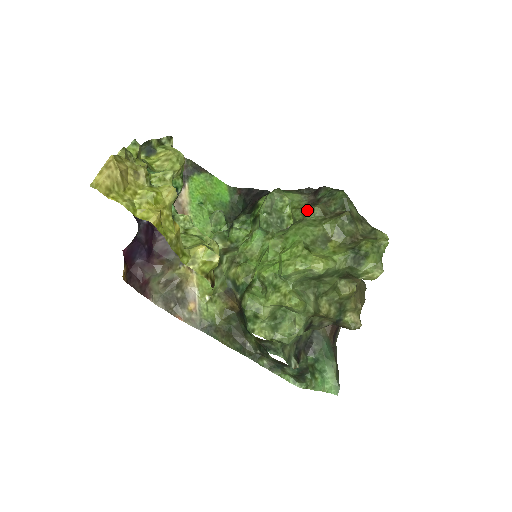
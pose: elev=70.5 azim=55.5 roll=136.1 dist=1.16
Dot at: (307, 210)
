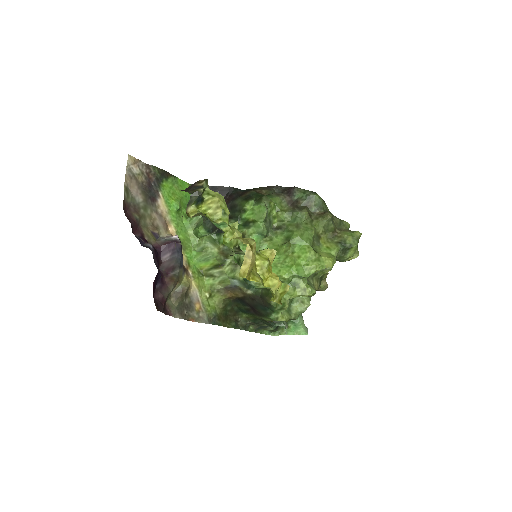
Dot at: (297, 215)
